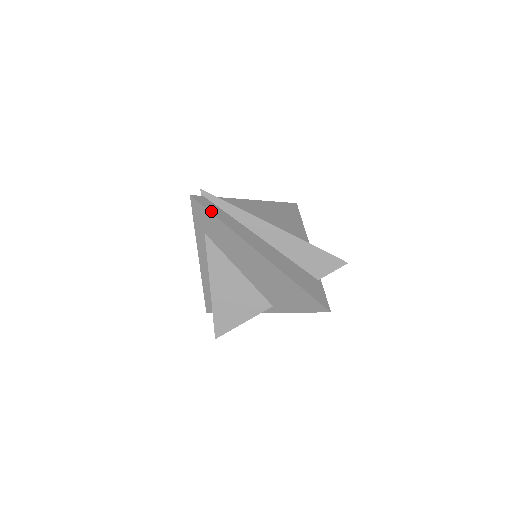
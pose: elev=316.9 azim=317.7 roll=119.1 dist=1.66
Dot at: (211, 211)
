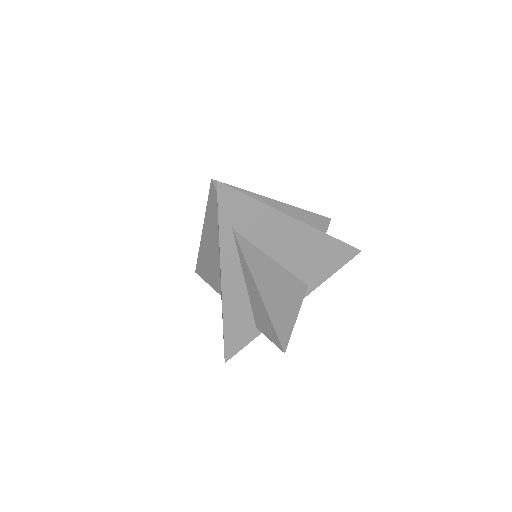
Dot at: (240, 192)
